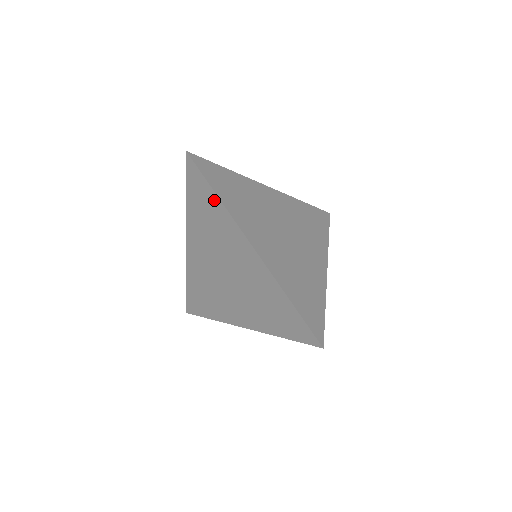
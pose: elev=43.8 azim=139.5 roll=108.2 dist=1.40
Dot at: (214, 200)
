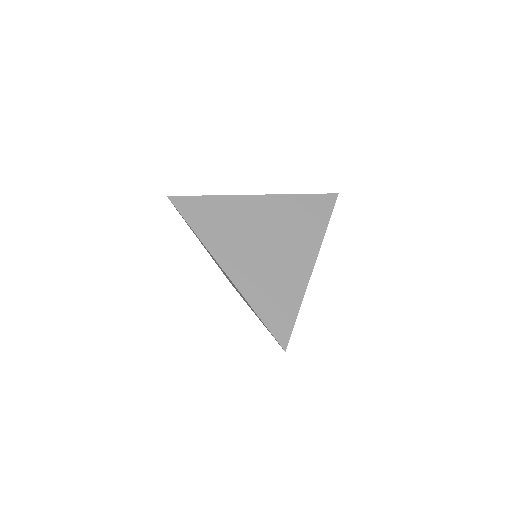
Dot at: occluded
